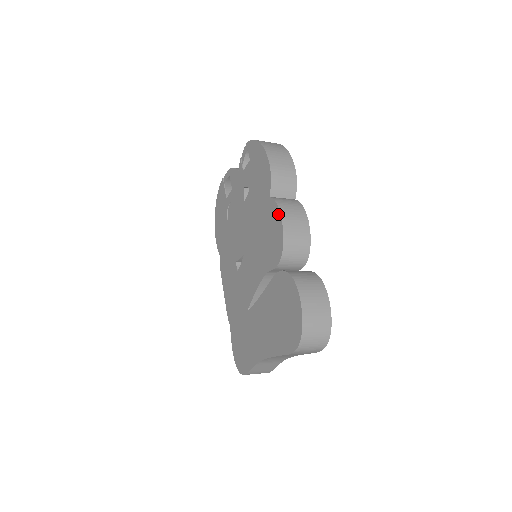
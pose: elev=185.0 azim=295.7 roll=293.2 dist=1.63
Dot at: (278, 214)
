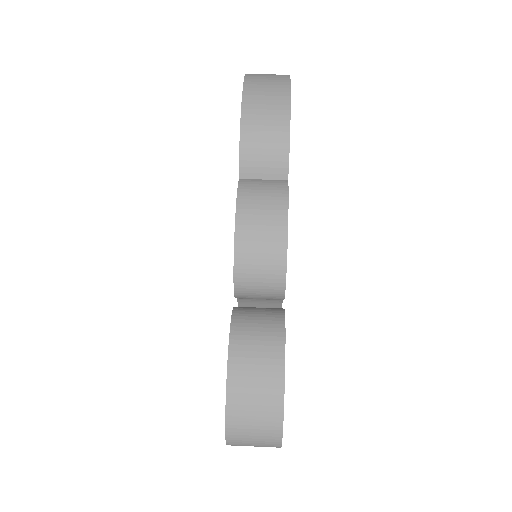
Dot at: (235, 214)
